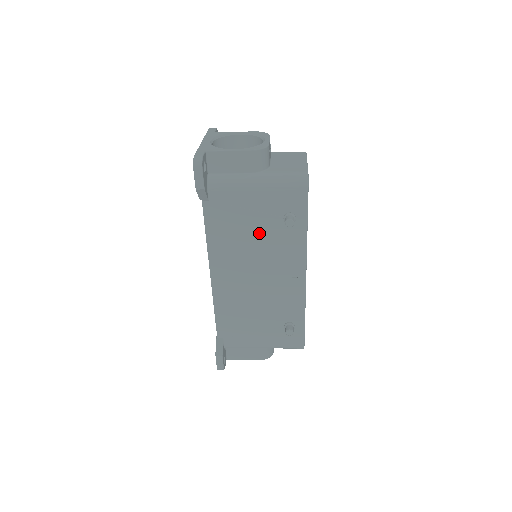
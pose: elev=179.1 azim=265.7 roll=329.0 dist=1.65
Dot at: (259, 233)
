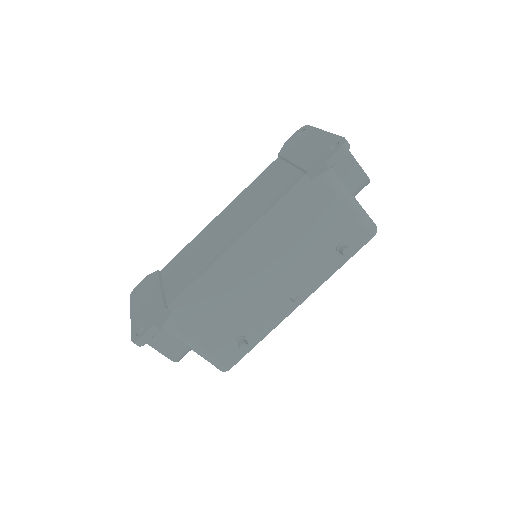
Dot at: (311, 240)
